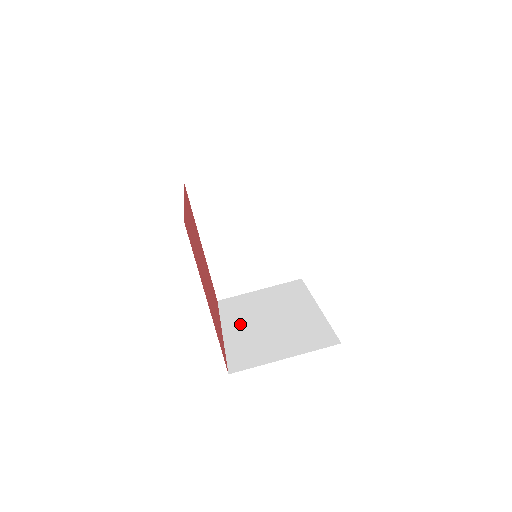
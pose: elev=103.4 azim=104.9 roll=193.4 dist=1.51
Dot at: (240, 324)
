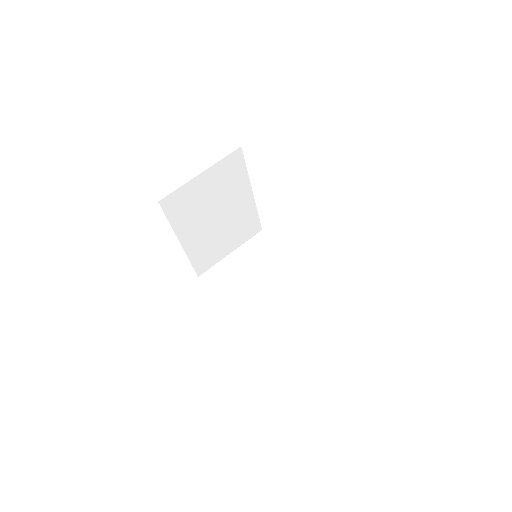
Dot at: occluded
